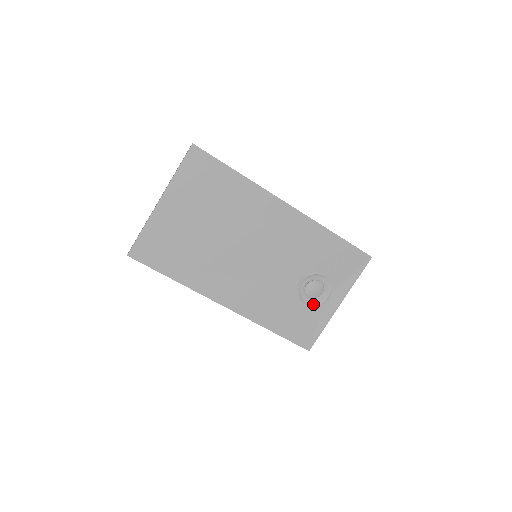
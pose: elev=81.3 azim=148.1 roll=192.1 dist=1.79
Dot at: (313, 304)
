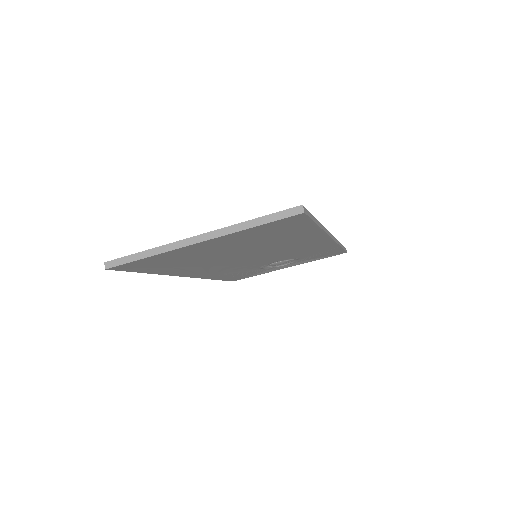
Dot at: (268, 267)
